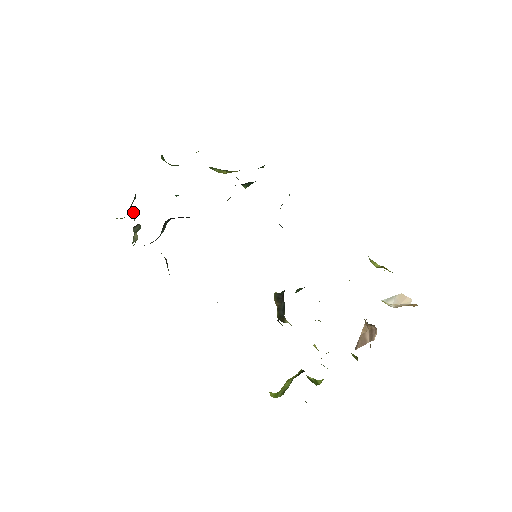
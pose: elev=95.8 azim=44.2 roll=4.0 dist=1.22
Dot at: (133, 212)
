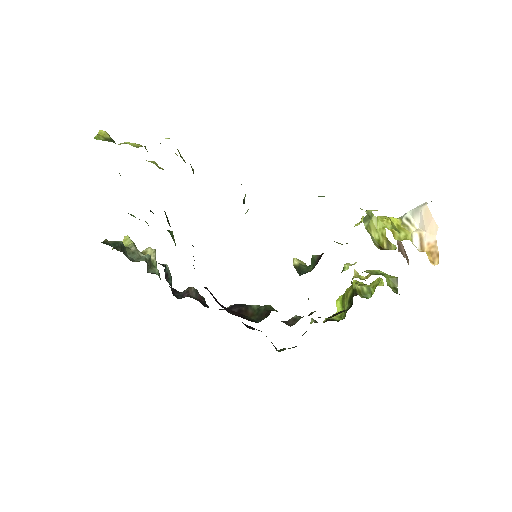
Dot at: (132, 251)
